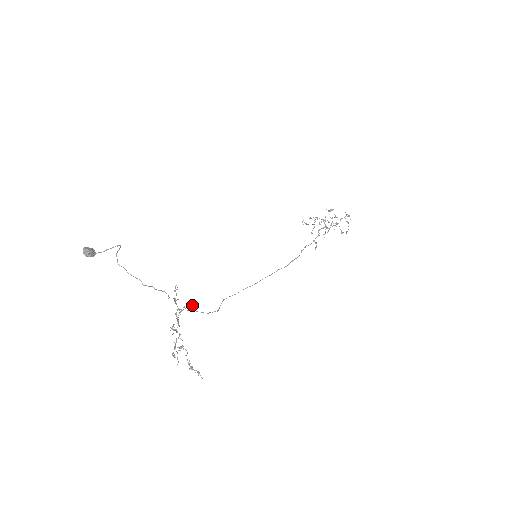
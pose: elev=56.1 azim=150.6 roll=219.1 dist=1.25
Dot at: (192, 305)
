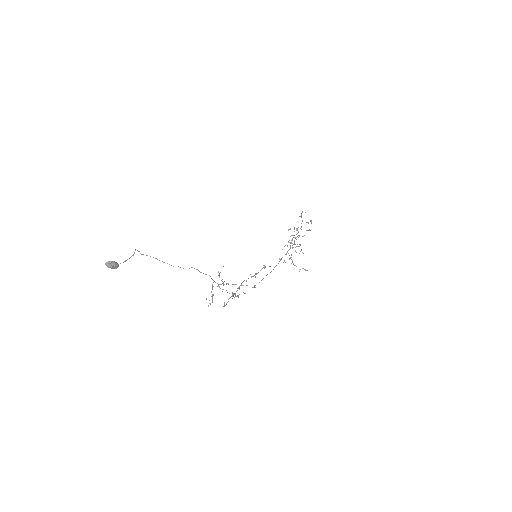
Dot at: occluded
